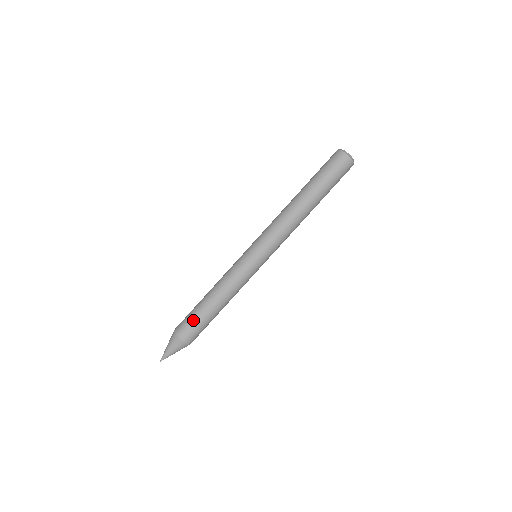
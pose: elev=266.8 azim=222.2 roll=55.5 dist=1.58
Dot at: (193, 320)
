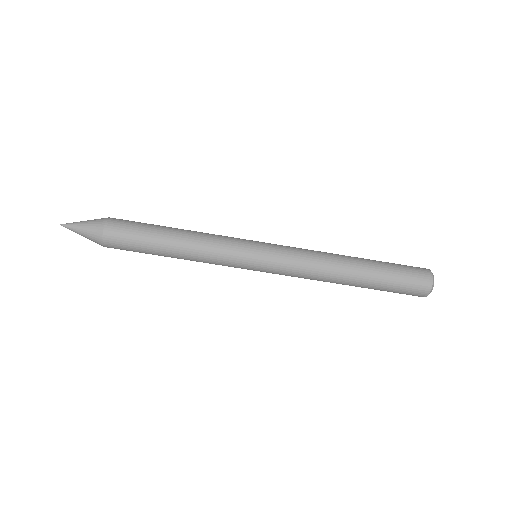
Dot at: (135, 234)
